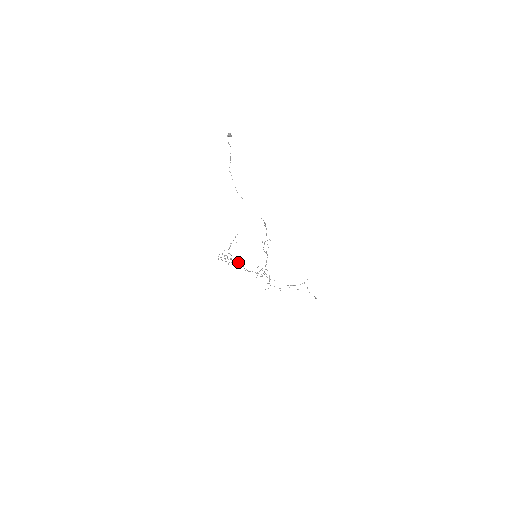
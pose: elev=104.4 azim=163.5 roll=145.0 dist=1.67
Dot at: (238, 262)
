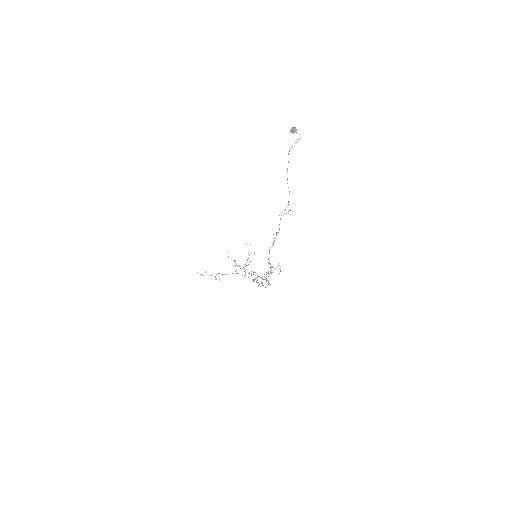
Dot at: occluded
